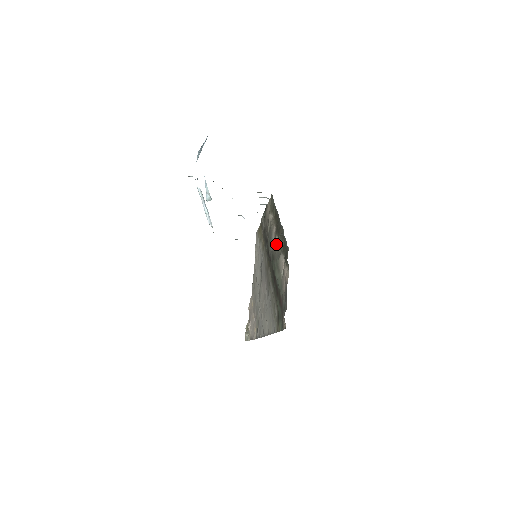
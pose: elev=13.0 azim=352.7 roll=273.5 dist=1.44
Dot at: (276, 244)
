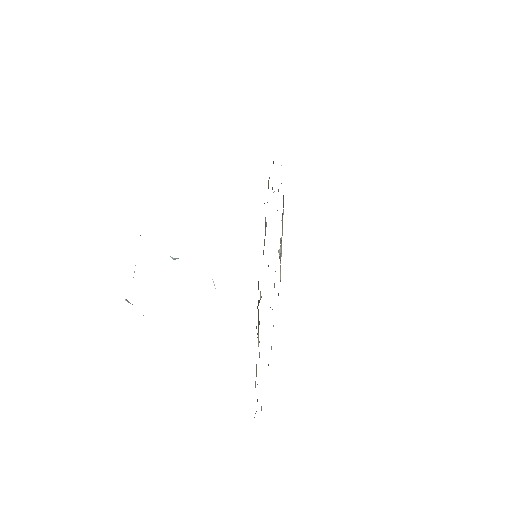
Dot at: (260, 297)
